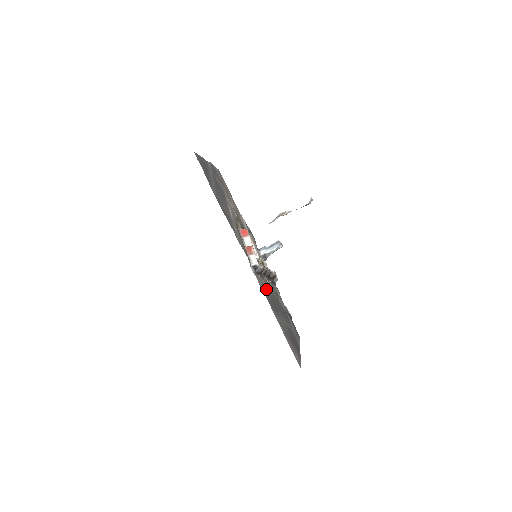
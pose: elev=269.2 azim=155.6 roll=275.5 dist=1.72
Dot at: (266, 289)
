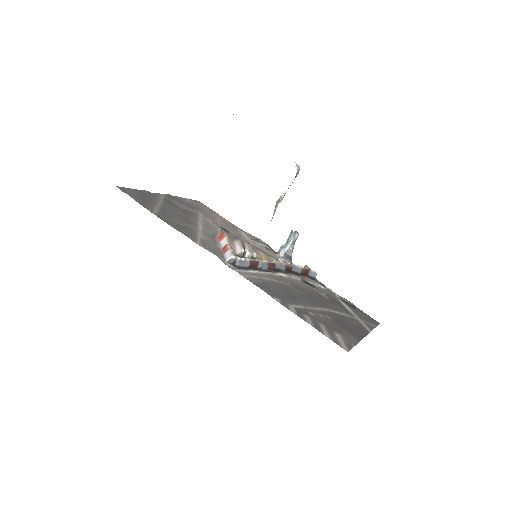
Dot at: (269, 282)
